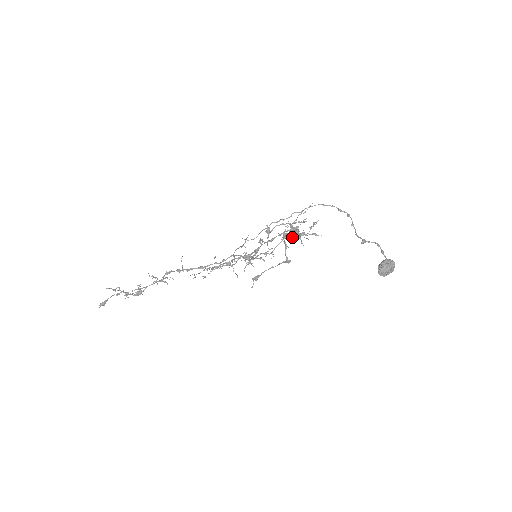
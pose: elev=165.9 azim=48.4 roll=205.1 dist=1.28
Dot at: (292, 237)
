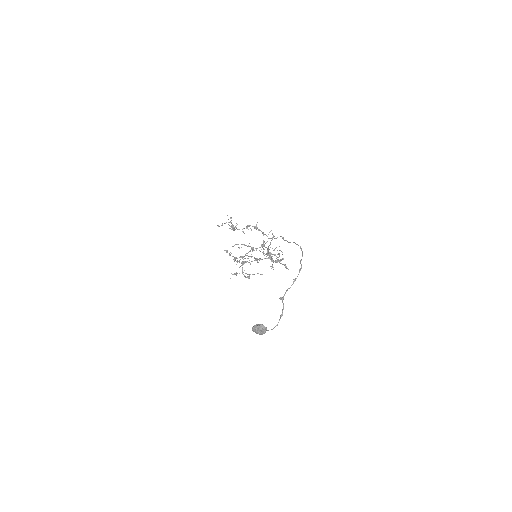
Dot at: (277, 257)
